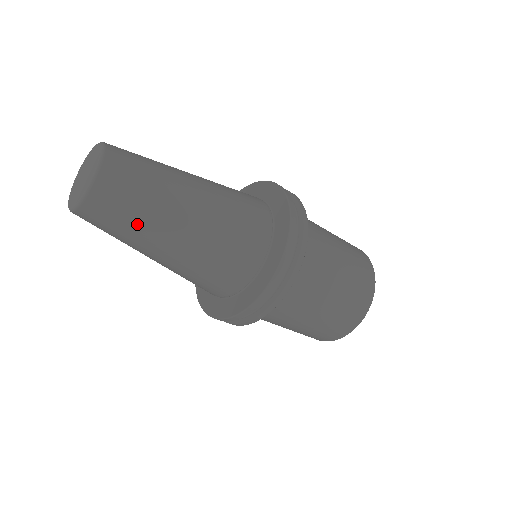
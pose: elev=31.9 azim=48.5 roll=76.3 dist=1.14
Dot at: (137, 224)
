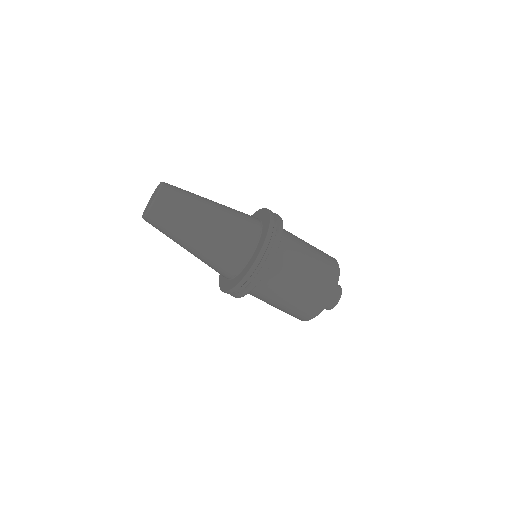
Dot at: (176, 227)
